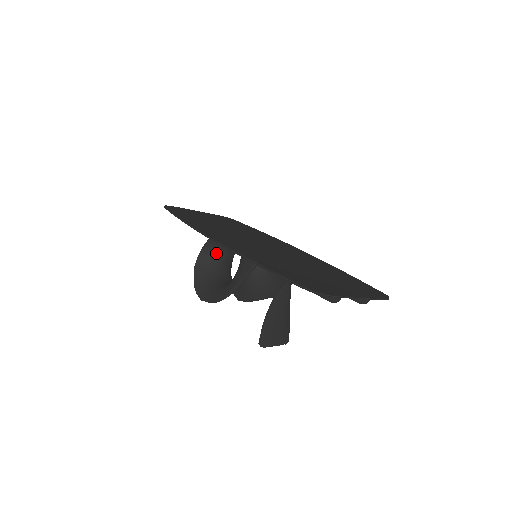
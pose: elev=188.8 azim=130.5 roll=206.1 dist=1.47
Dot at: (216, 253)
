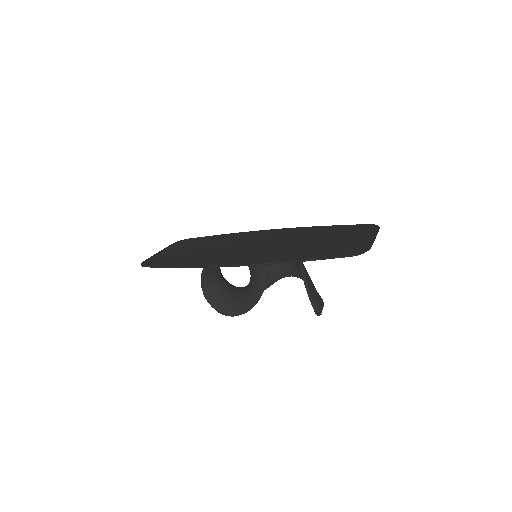
Dot at: (213, 274)
